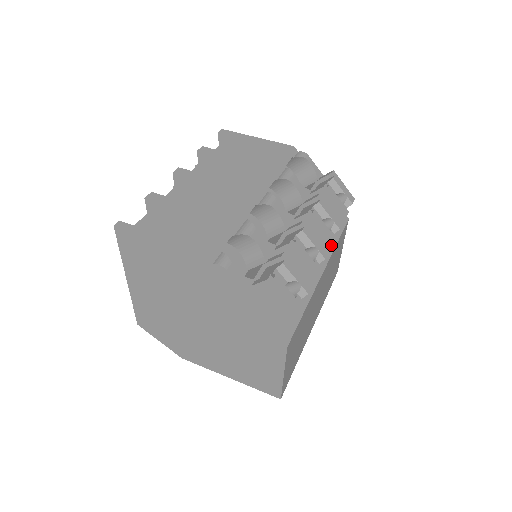
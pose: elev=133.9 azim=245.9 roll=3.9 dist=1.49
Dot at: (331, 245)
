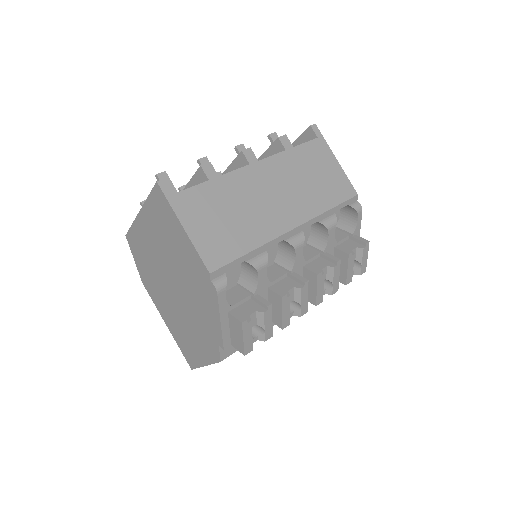
Dot at: occluded
